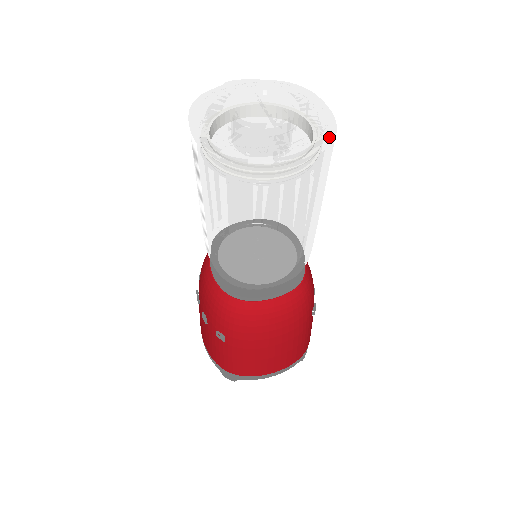
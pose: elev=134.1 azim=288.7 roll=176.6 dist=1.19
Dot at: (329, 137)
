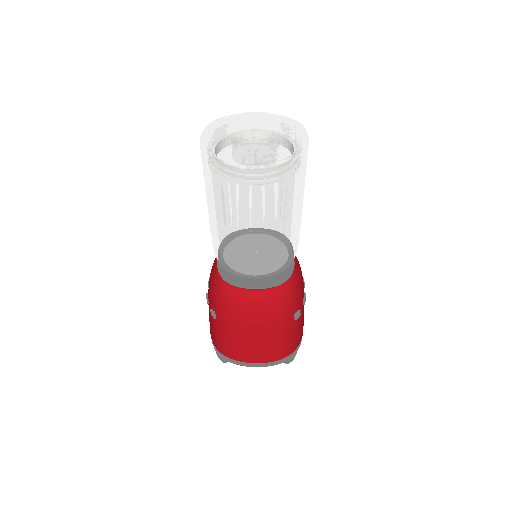
Dot at: (292, 156)
